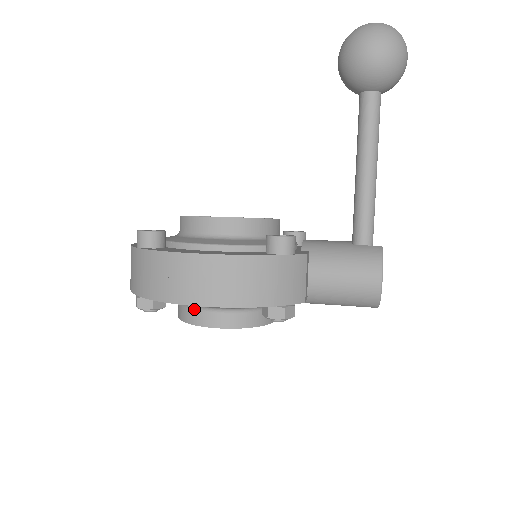
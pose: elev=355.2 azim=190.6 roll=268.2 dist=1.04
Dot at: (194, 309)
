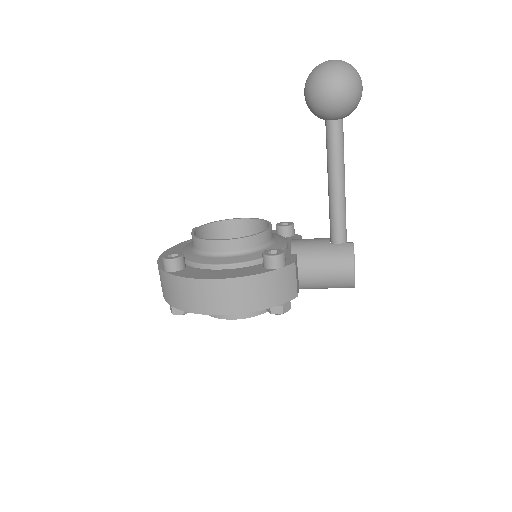
Dot at: occluded
